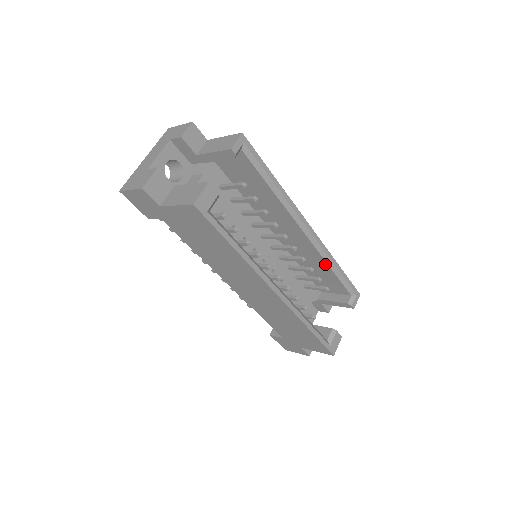
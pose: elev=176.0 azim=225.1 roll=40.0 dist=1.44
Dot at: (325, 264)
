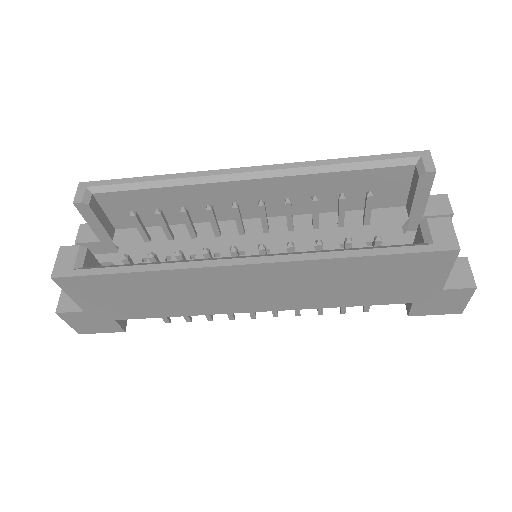
Dot at: (324, 177)
